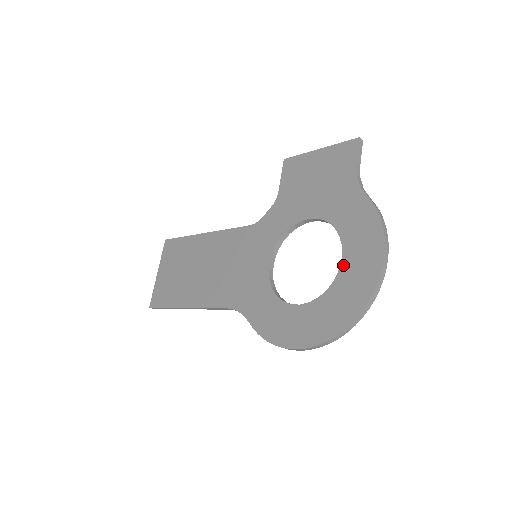
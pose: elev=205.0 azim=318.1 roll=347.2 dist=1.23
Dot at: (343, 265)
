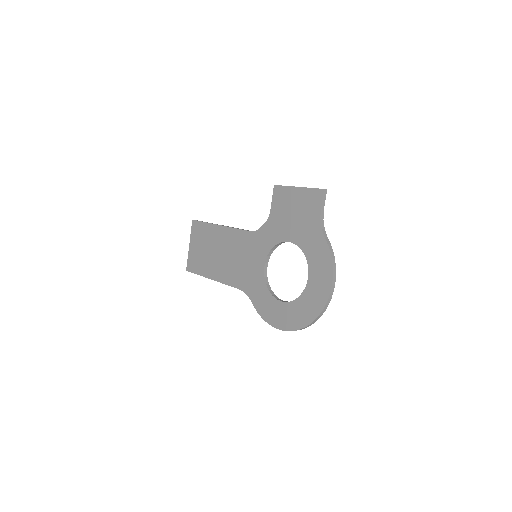
Dot at: (308, 284)
